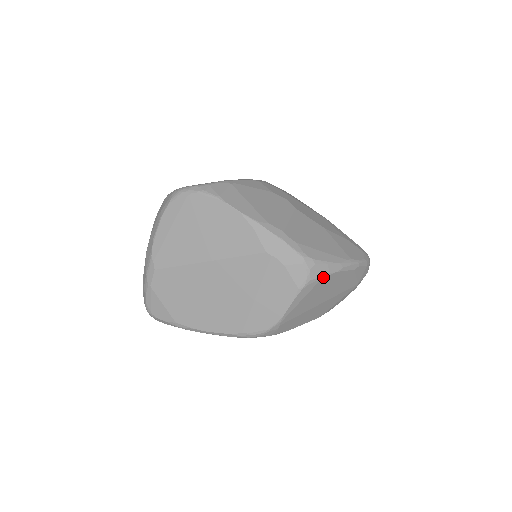
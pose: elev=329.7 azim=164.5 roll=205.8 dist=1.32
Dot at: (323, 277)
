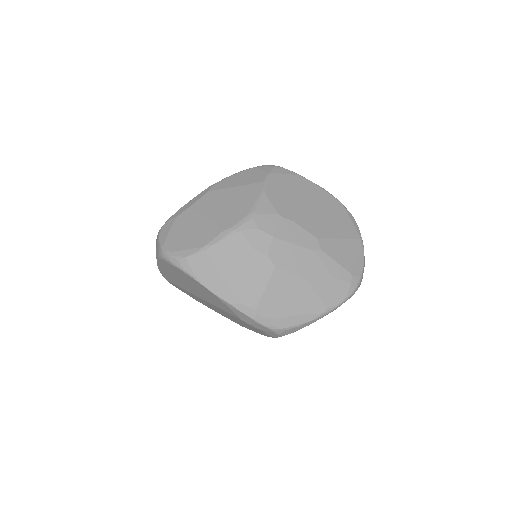
Dot at: (295, 331)
